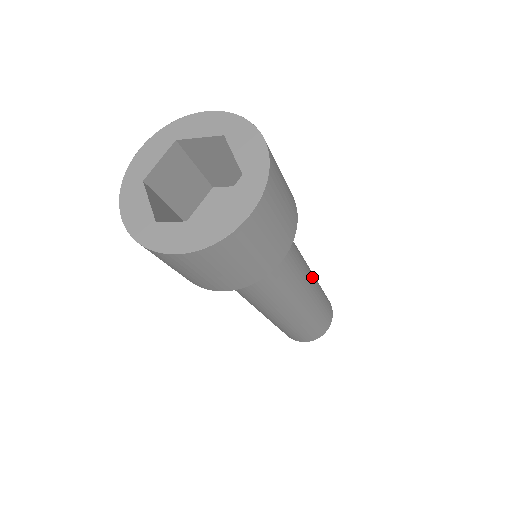
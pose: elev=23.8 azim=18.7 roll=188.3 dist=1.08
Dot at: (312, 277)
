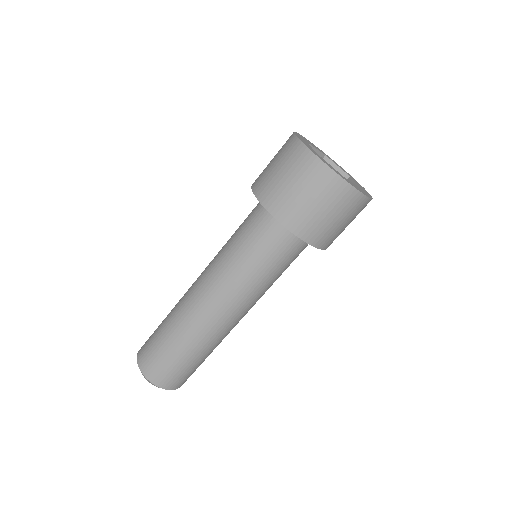
Dot at: occluded
